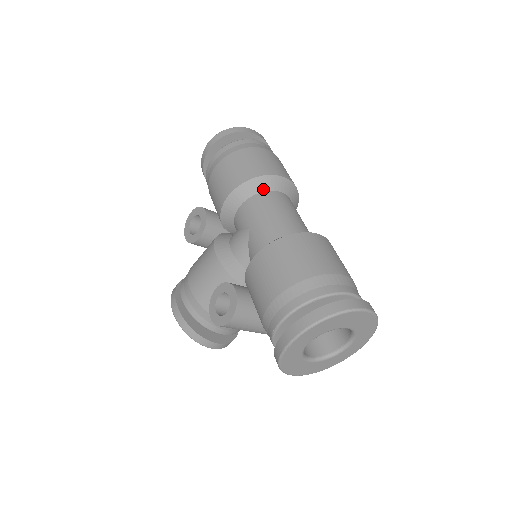
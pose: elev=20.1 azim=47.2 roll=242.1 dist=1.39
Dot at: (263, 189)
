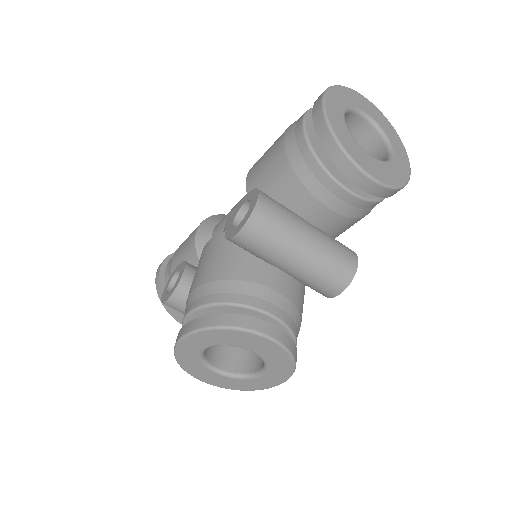
Dot at: occluded
